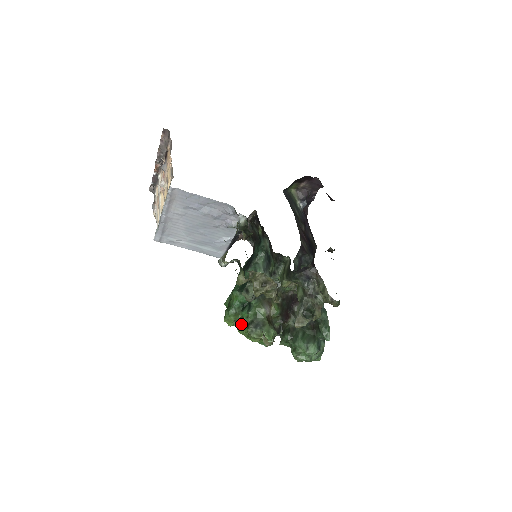
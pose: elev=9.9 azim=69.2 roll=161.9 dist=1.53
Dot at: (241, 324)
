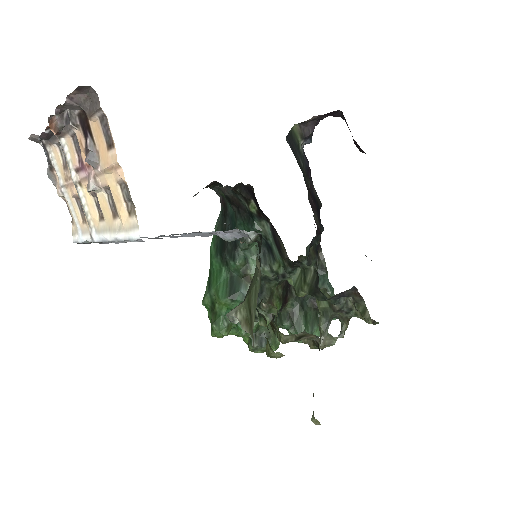
Dot at: occluded
